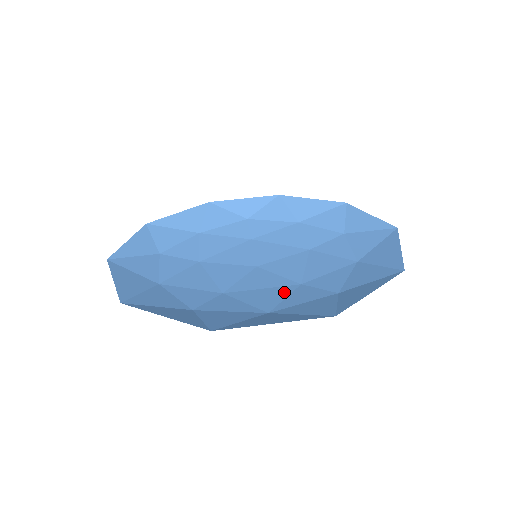
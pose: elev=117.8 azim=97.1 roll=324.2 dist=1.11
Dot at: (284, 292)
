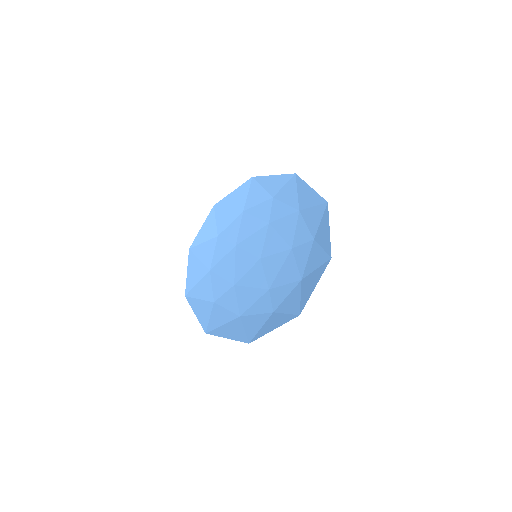
Dot at: (292, 261)
